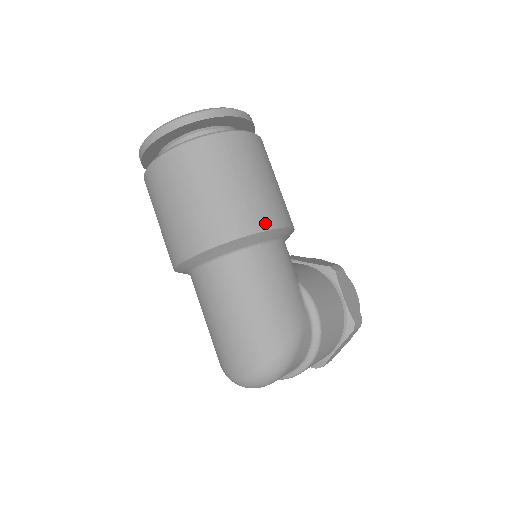
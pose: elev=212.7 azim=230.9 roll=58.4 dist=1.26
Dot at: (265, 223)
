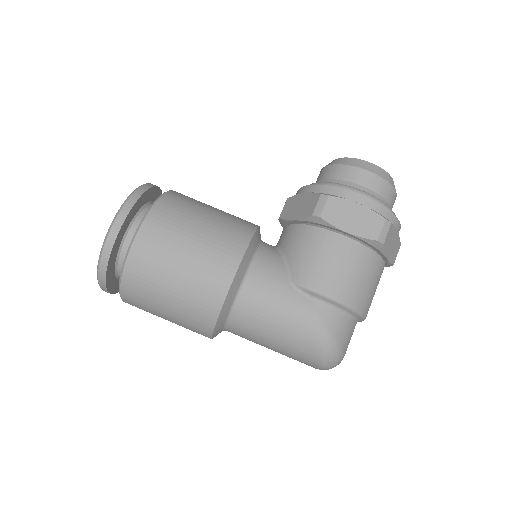
Dot at: (218, 297)
